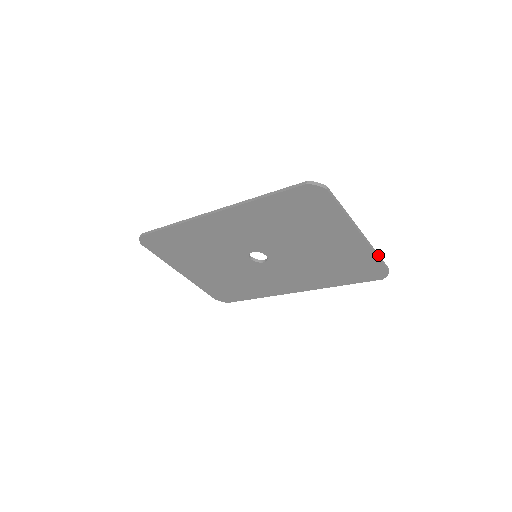
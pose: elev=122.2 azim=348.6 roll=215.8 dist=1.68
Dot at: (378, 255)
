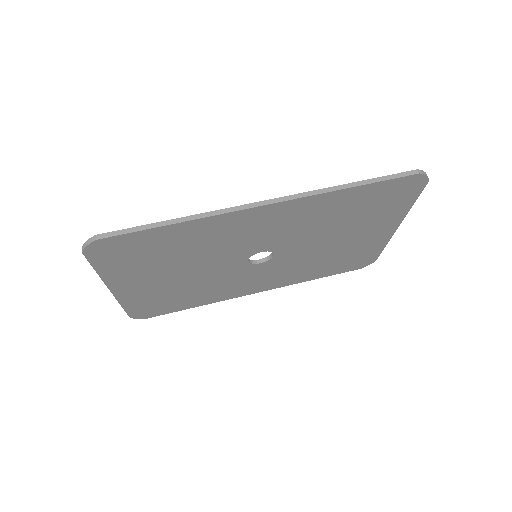
Dot at: (383, 246)
